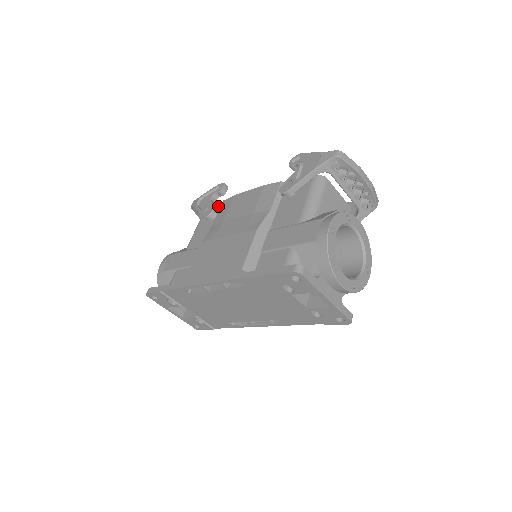
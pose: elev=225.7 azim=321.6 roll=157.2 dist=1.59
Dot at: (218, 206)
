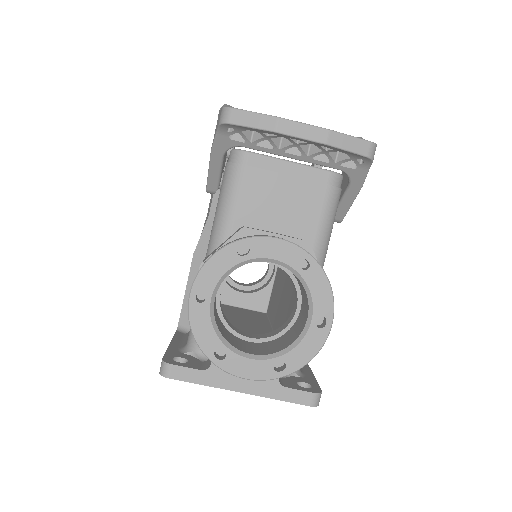
Dot at: occluded
